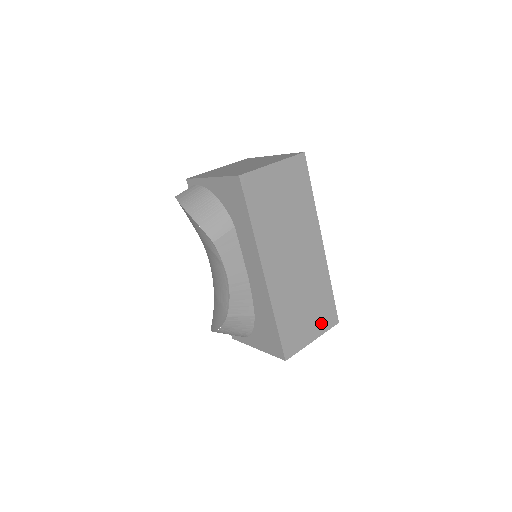
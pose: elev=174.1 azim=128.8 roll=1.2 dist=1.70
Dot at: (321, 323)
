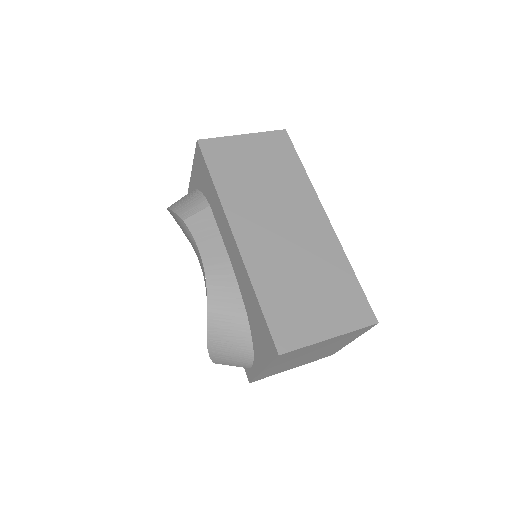
Dot at: (342, 316)
